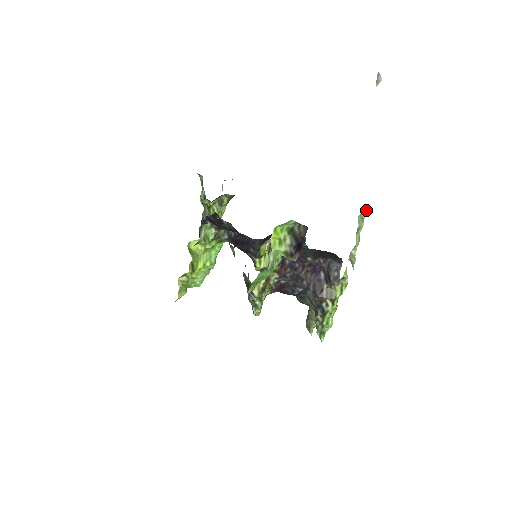
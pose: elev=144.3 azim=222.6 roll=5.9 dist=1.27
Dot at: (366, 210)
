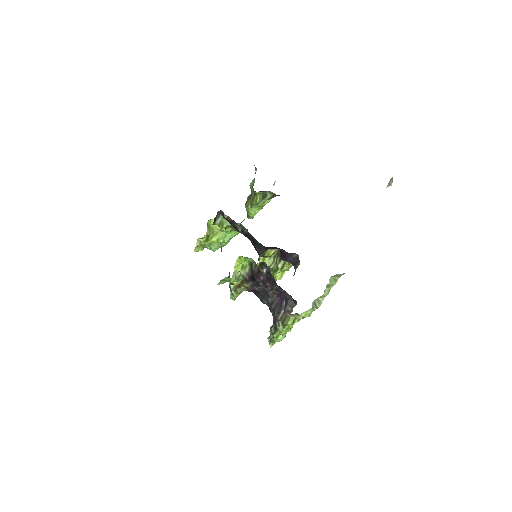
Dot at: (340, 275)
